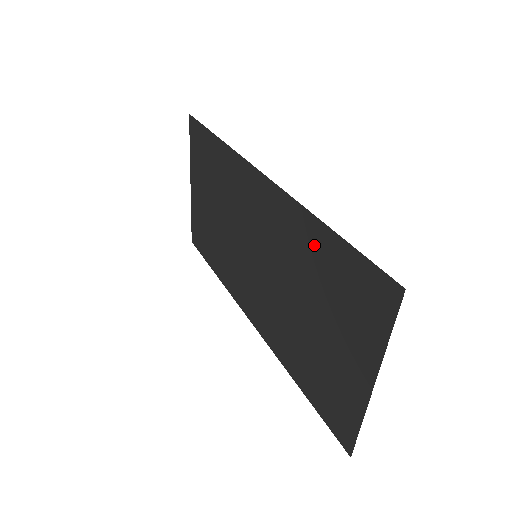
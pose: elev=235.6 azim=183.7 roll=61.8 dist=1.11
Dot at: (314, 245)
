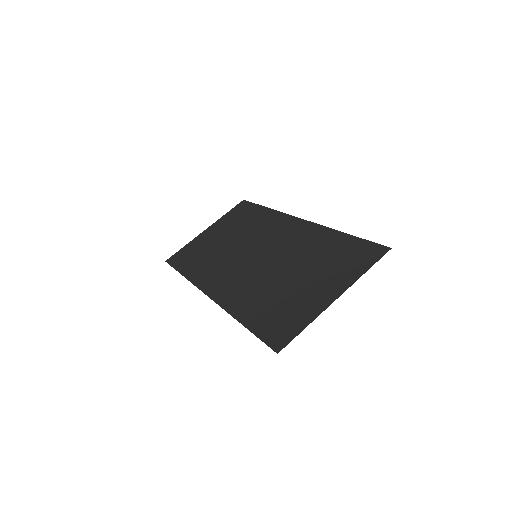
Dot at: (327, 242)
